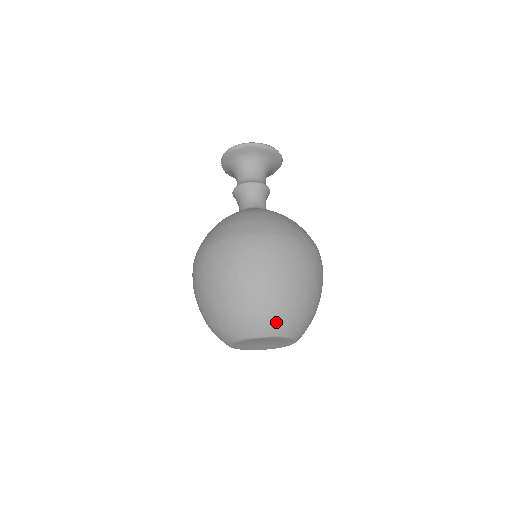
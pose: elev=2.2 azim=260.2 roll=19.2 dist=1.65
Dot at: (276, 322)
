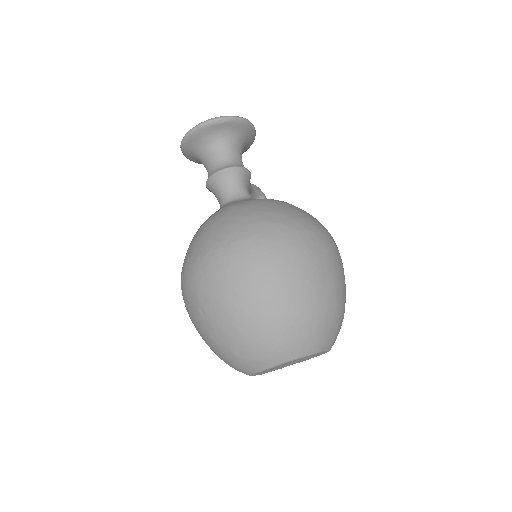
Dot at: (271, 350)
